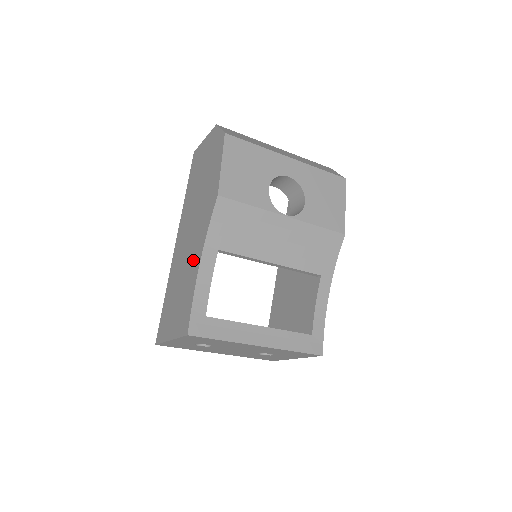
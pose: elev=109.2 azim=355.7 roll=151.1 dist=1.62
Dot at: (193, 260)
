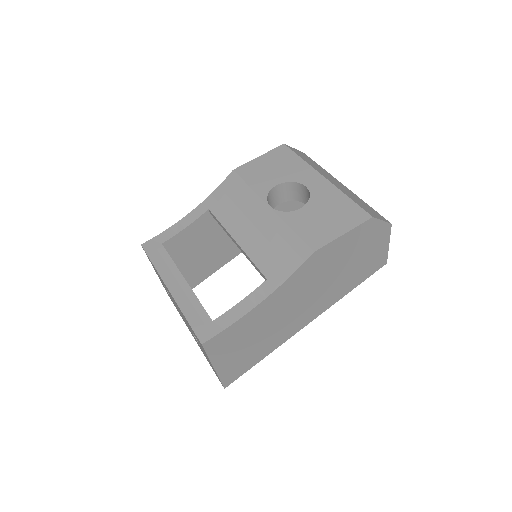
Dot at: occluded
